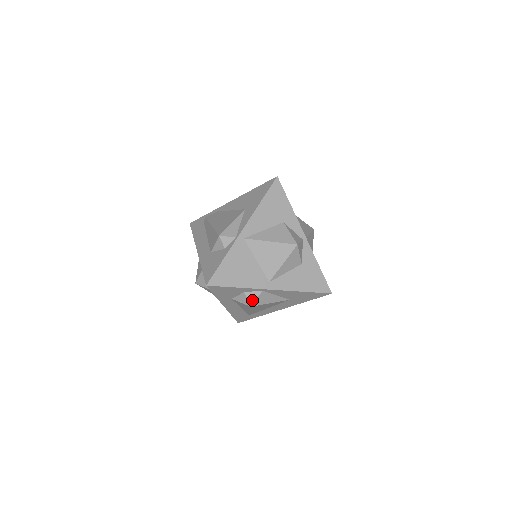
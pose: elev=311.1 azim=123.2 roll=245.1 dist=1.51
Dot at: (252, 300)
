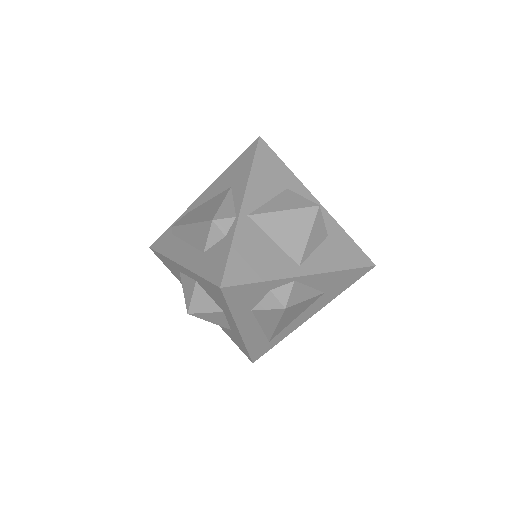
Dot at: (284, 298)
